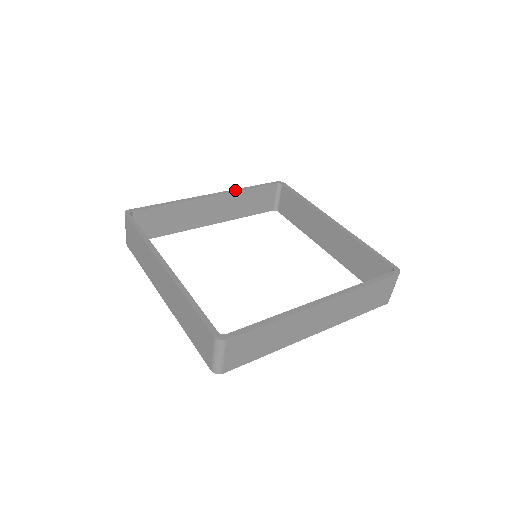
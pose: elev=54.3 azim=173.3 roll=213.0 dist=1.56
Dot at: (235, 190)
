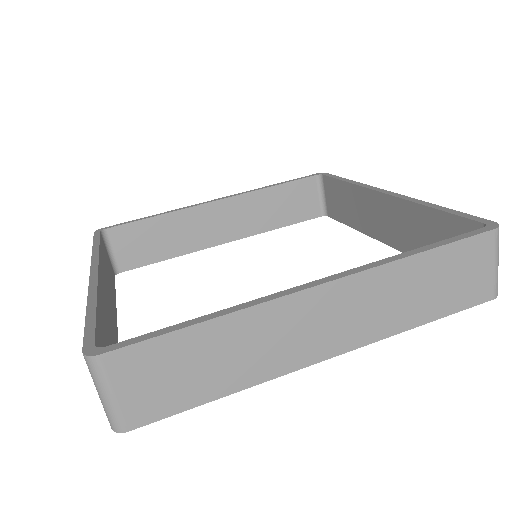
Dot at: (251, 190)
